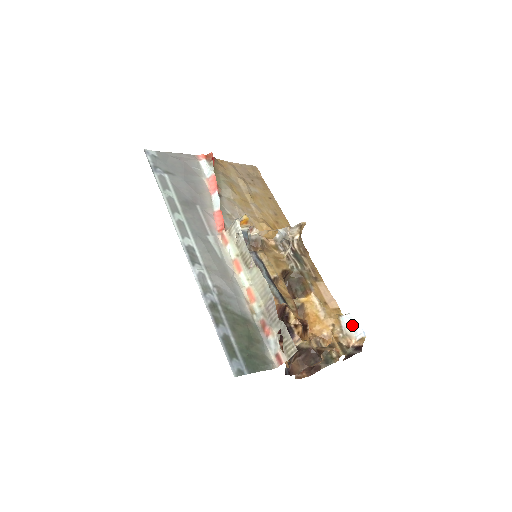
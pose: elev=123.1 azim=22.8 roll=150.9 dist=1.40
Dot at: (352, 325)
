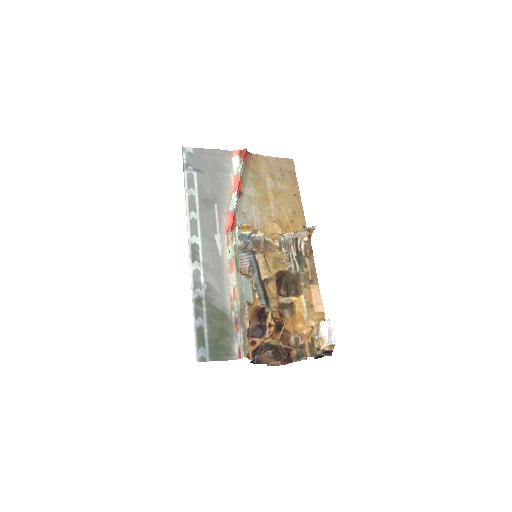
Dot at: (328, 331)
